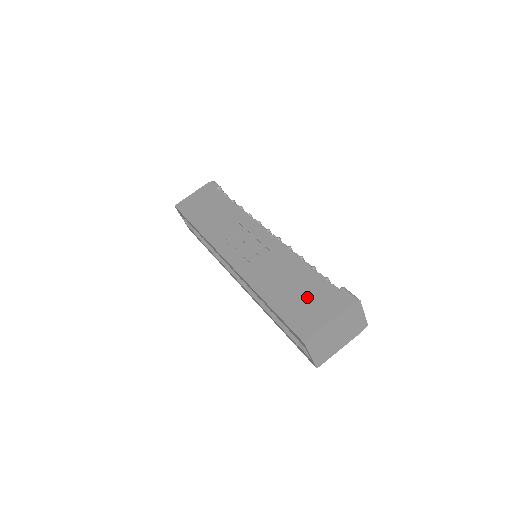
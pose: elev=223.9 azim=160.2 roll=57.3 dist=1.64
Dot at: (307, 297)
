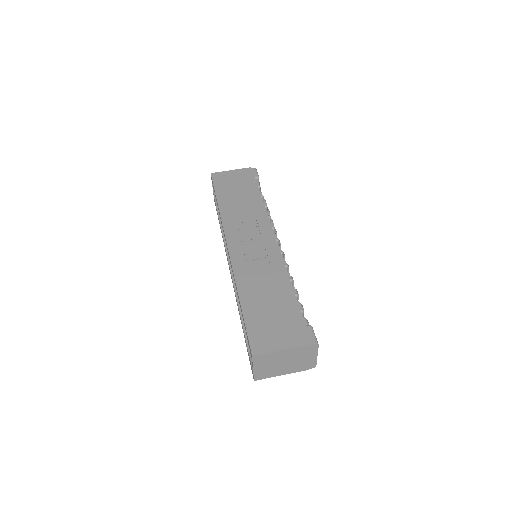
Dot at: (277, 318)
